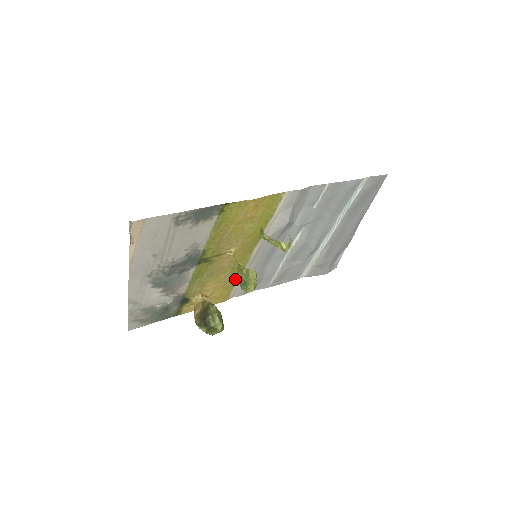
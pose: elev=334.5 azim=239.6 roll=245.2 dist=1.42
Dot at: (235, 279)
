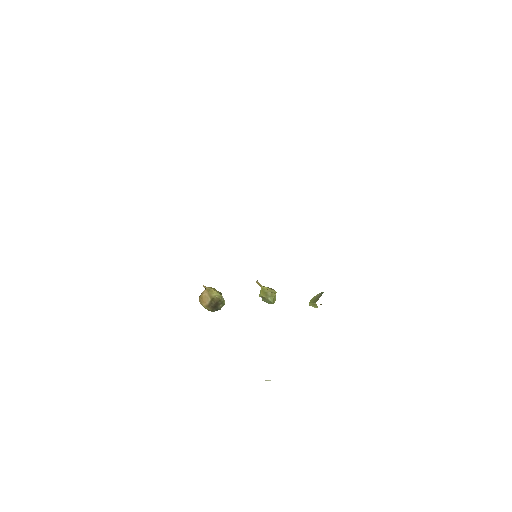
Dot at: occluded
